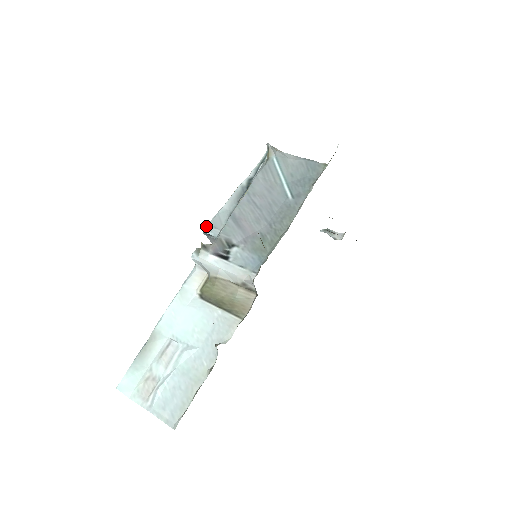
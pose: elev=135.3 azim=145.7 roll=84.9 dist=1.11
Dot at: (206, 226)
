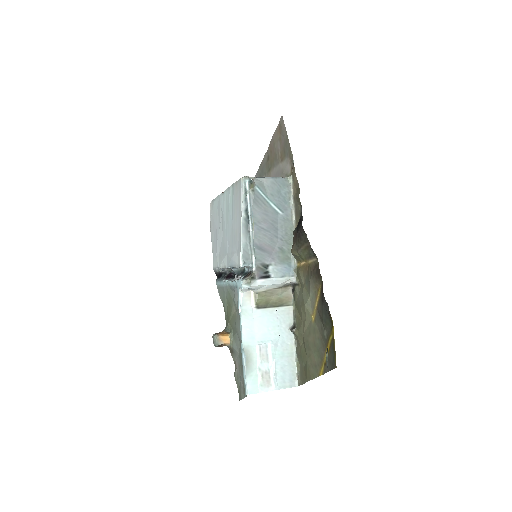
Dot at: (240, 262)
